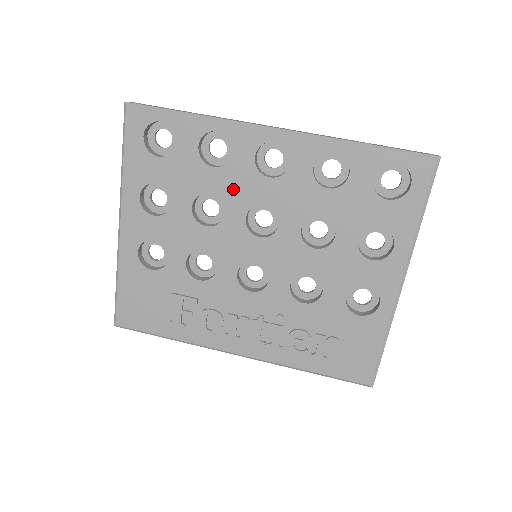
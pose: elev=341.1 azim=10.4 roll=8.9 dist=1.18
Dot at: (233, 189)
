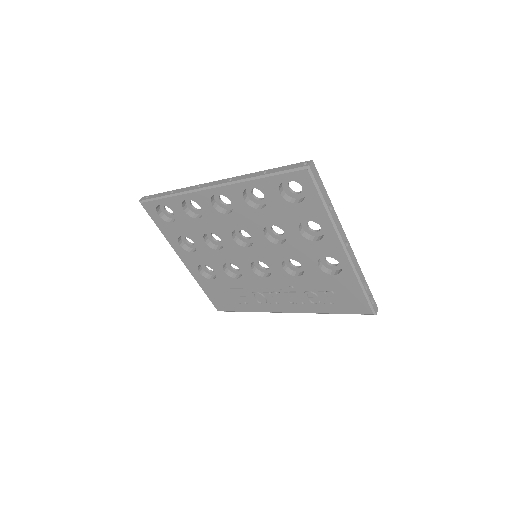
Dot at: (216, 226)
